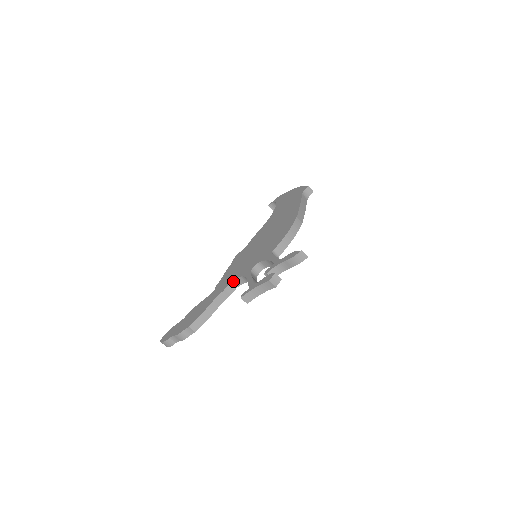
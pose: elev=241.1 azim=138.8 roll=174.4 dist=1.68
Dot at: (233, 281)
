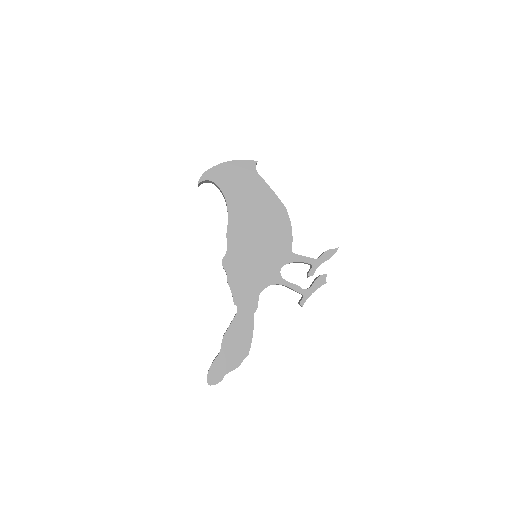
Dot at: occluded
